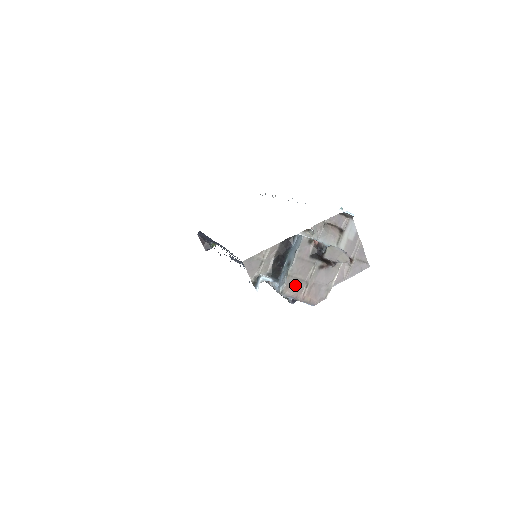
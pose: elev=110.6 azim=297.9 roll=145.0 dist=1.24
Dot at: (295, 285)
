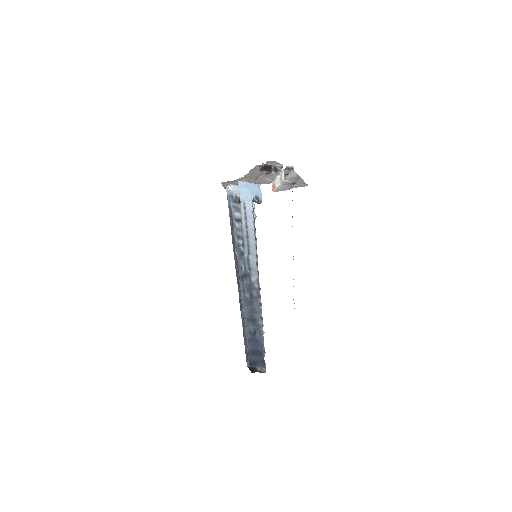
Dot at: (249, 179)
